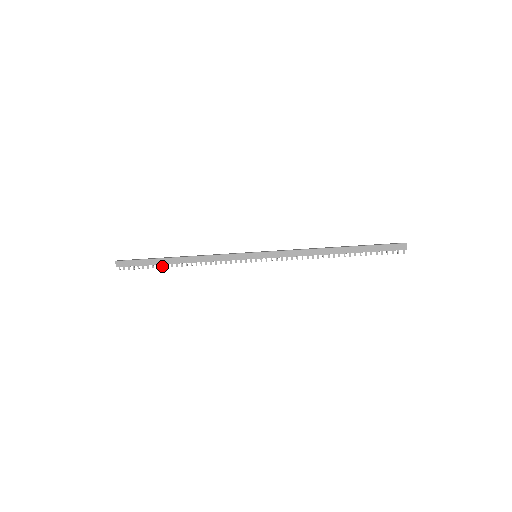
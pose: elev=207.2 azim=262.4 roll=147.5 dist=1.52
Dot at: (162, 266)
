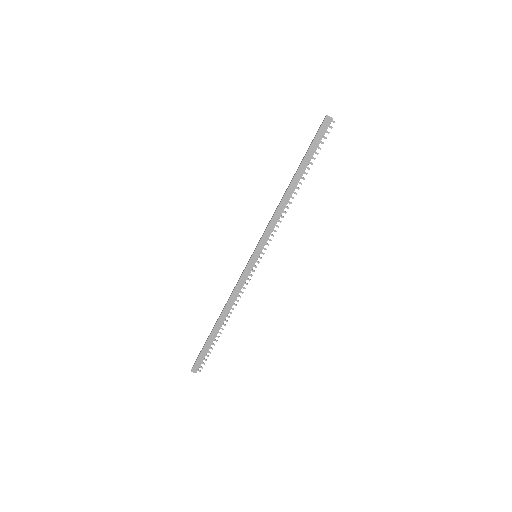
Dot at: (218, 337)
